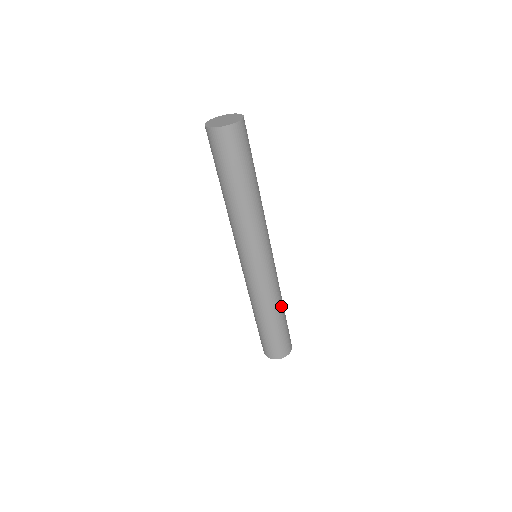
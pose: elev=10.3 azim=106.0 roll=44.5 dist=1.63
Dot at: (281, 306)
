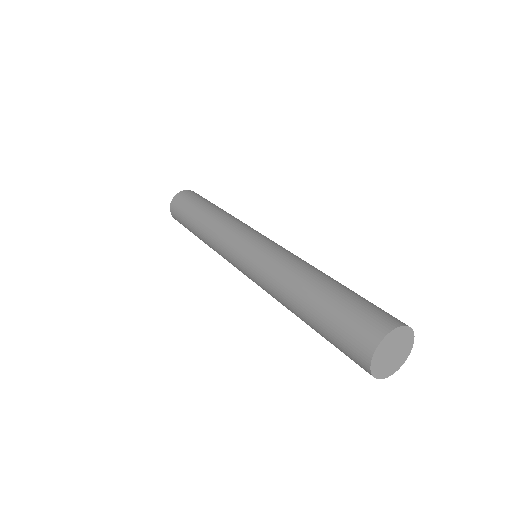
Dot at: occluded
